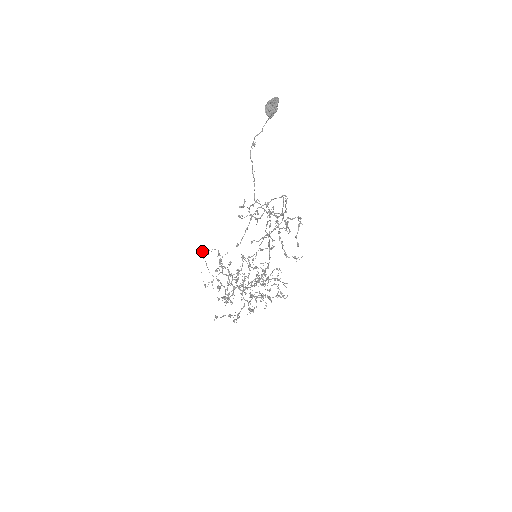
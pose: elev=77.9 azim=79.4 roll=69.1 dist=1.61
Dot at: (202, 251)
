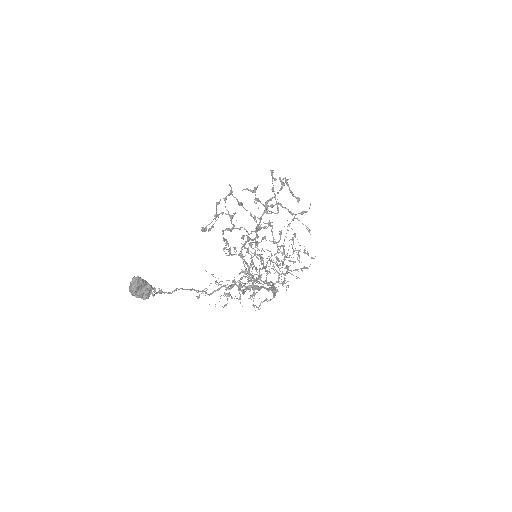
Dot at: (198, 296)
